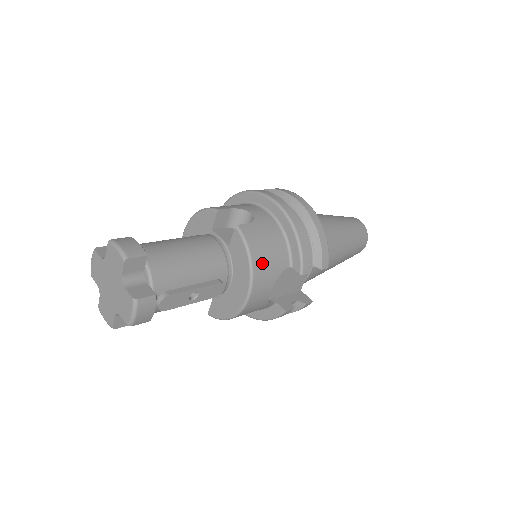
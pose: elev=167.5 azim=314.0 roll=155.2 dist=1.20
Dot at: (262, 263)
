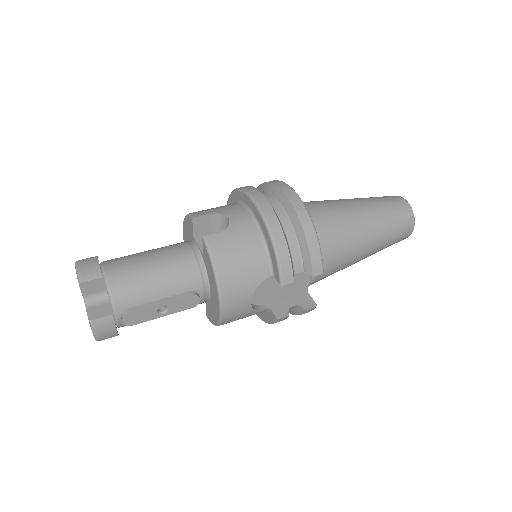
Dot at: (231, 276)
